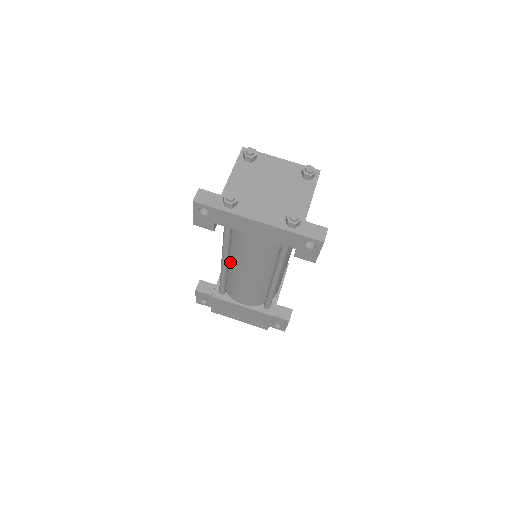
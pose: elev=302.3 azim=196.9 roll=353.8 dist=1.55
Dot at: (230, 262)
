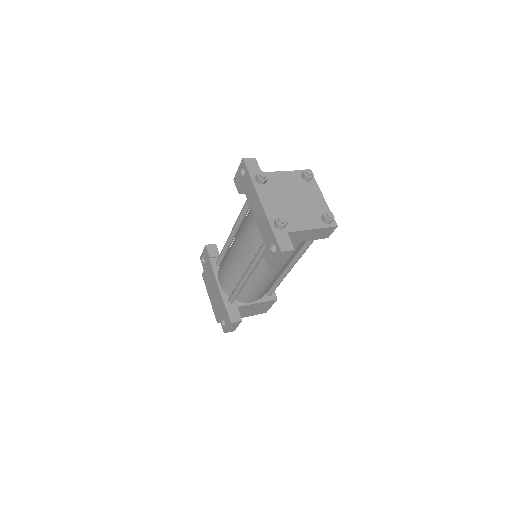
Dot at: (235, 237)
